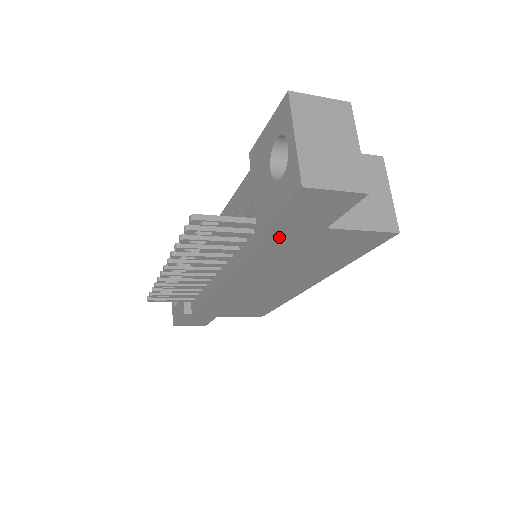
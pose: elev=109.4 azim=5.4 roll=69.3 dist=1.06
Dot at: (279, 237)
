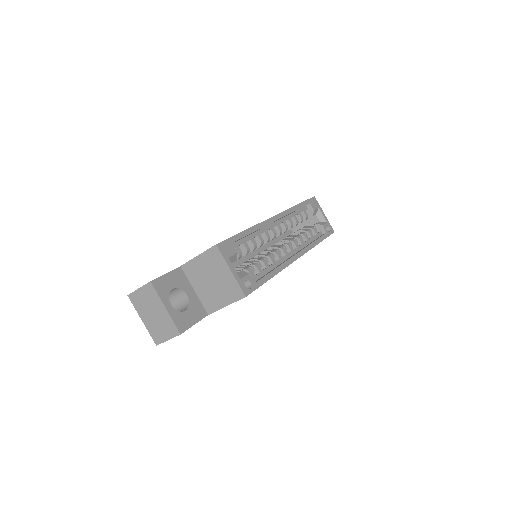
Dot at: occluded
